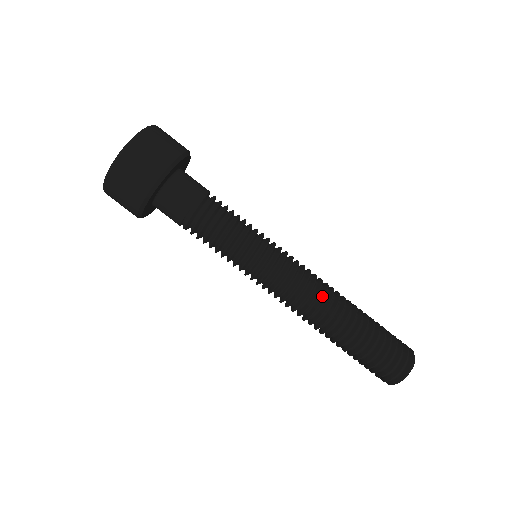
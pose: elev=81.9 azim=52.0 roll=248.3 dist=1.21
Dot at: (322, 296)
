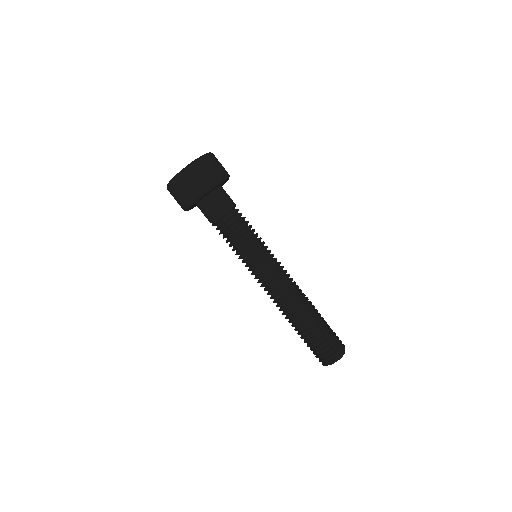
Dot at: (289, 298)
